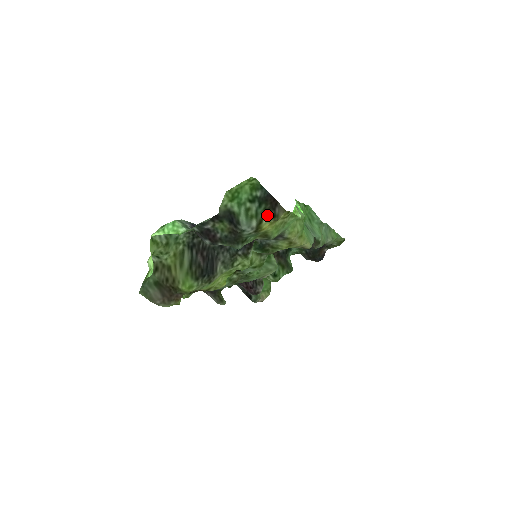
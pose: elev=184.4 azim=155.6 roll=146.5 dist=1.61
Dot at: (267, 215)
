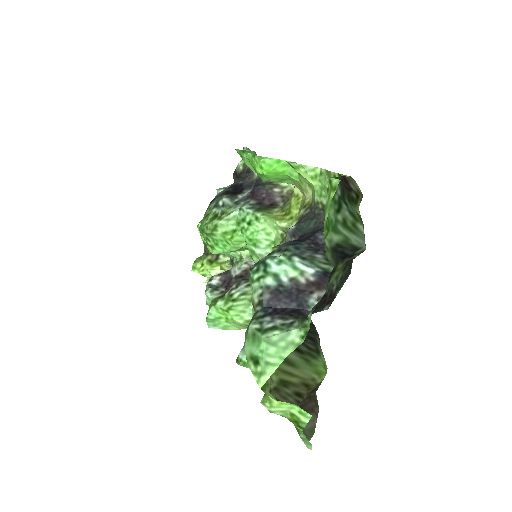
Dot at: (353, 204)
